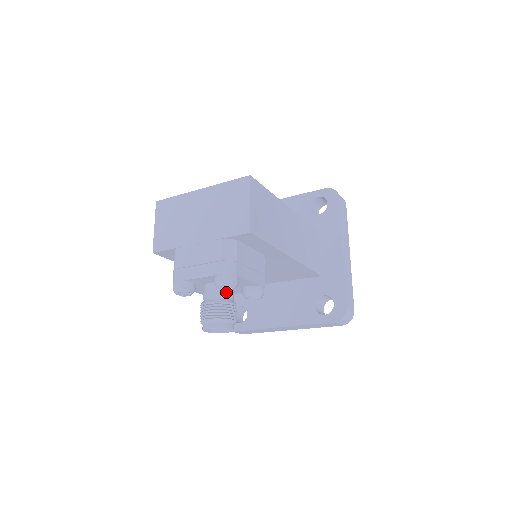
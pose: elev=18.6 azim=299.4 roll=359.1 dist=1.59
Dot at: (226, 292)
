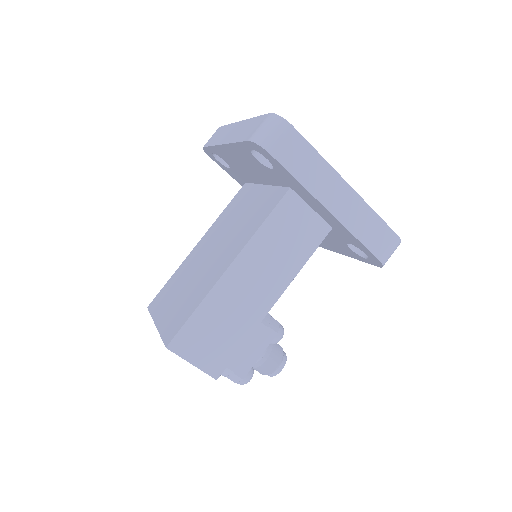
Dot at: occluded
